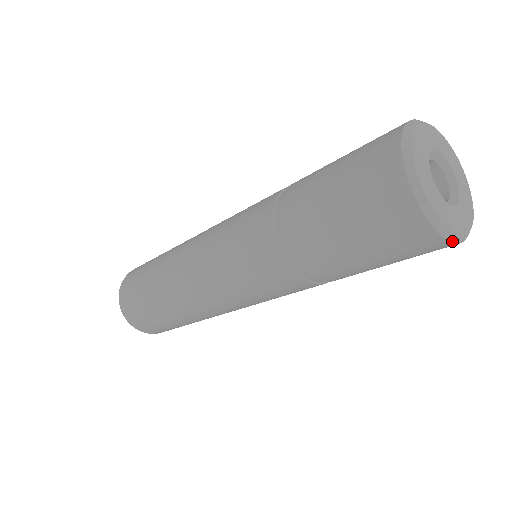
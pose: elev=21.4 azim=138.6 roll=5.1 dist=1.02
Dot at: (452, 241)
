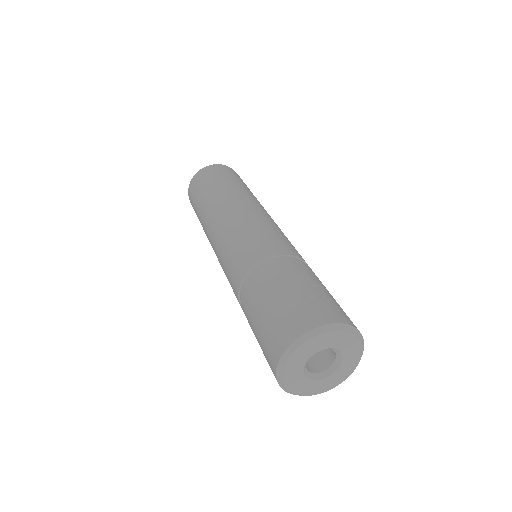
Dot at: (306, 395)
